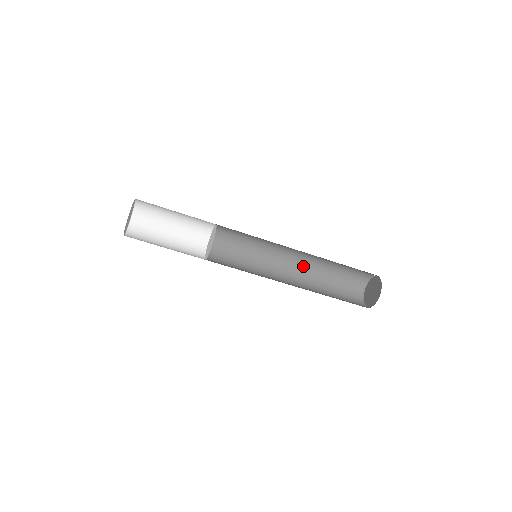
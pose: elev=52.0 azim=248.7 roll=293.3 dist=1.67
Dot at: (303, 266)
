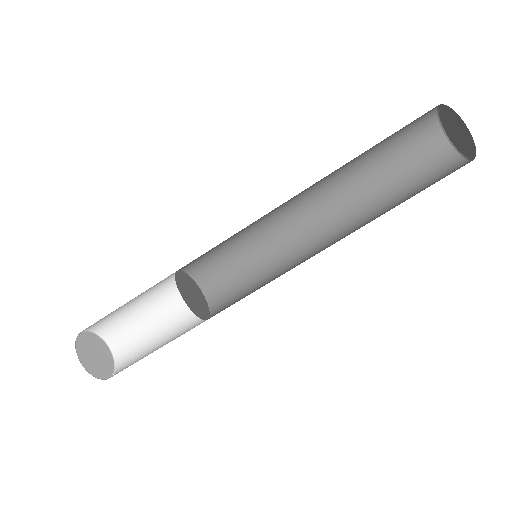
Dot at: (326, 190)
